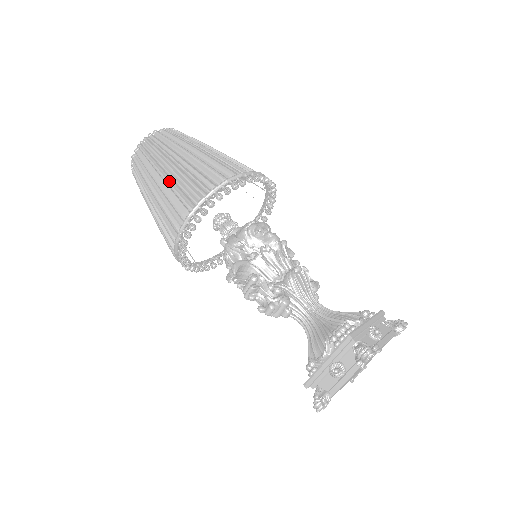
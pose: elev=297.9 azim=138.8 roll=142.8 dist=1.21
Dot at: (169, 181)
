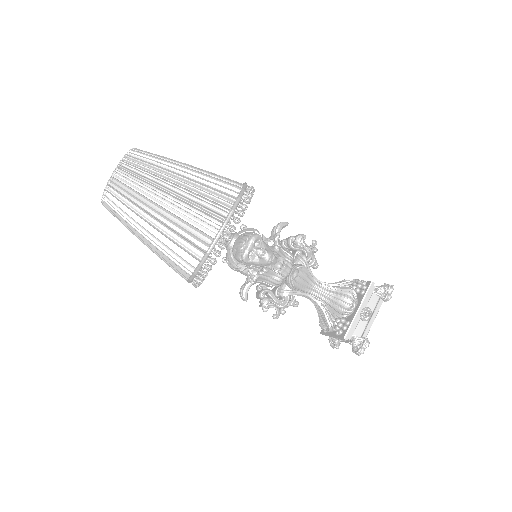
Dot at: (156, 246)
